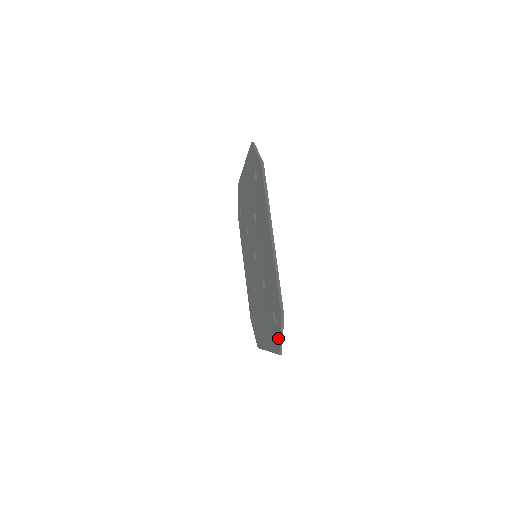
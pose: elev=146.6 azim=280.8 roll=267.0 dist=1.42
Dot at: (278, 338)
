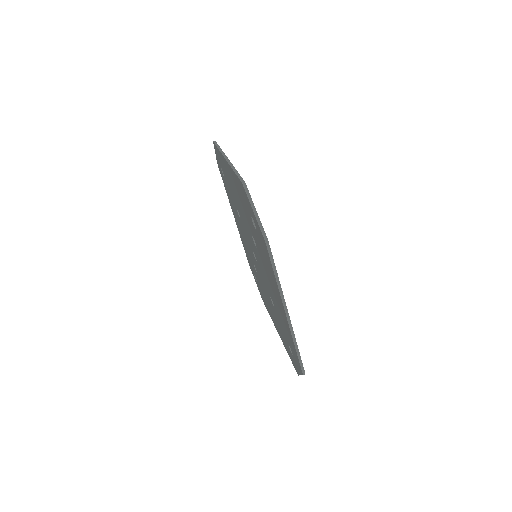
Dot at: (297, 369)
